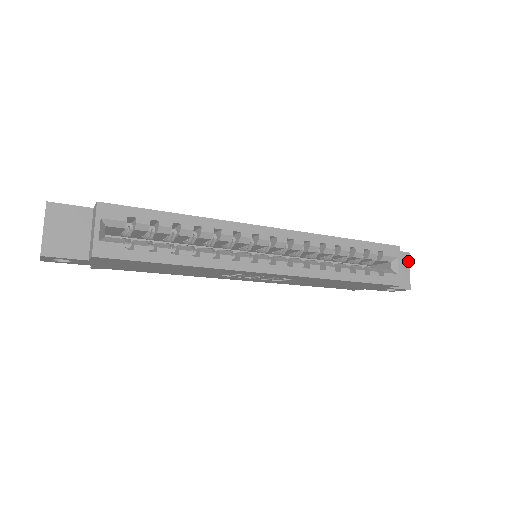
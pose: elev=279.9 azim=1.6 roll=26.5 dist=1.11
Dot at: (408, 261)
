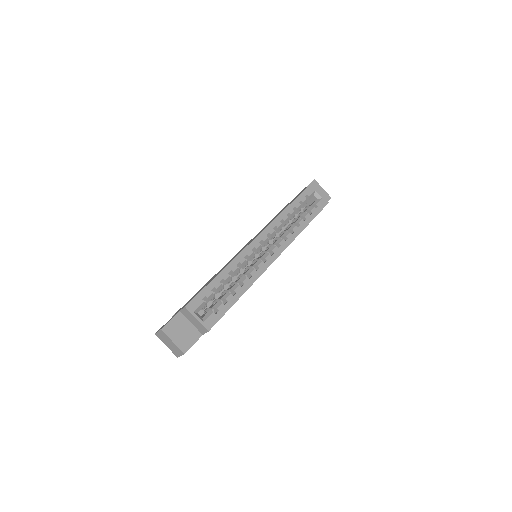
Dot at: (318, 184)
